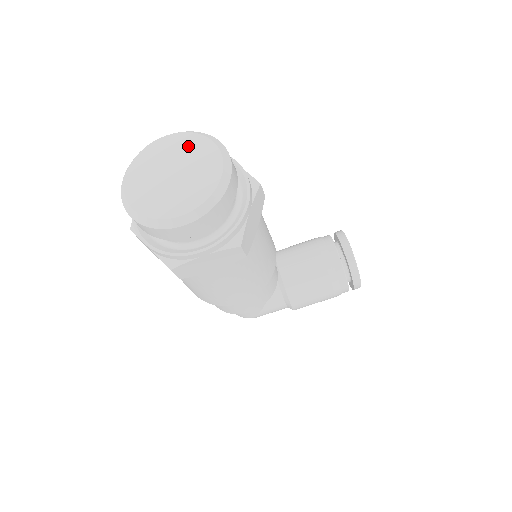
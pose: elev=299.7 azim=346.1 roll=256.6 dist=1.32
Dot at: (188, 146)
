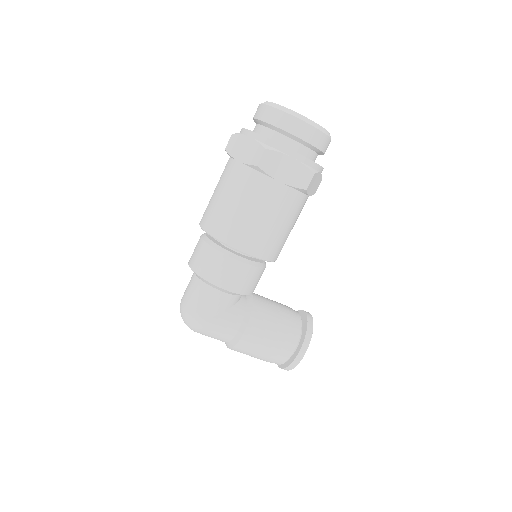
Dot at: occluded
